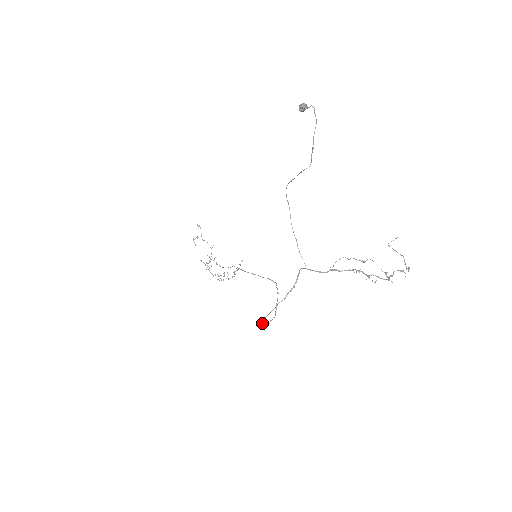
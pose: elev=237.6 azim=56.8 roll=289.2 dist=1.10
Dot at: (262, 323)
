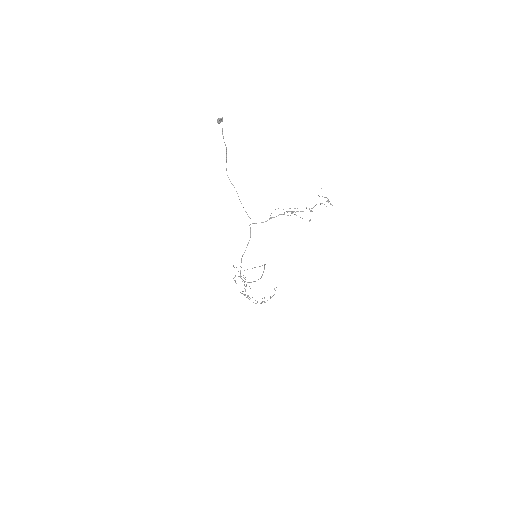
Dot at: occluded
